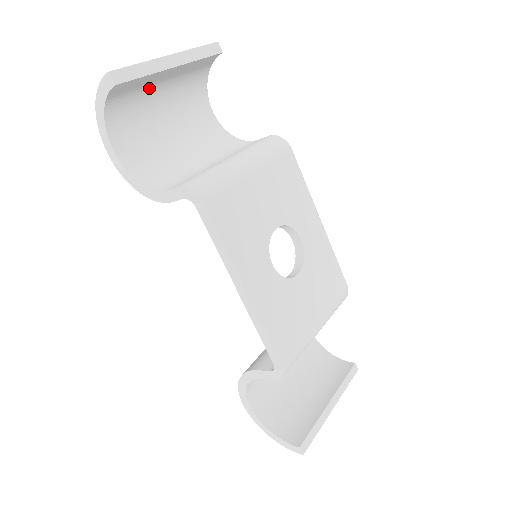
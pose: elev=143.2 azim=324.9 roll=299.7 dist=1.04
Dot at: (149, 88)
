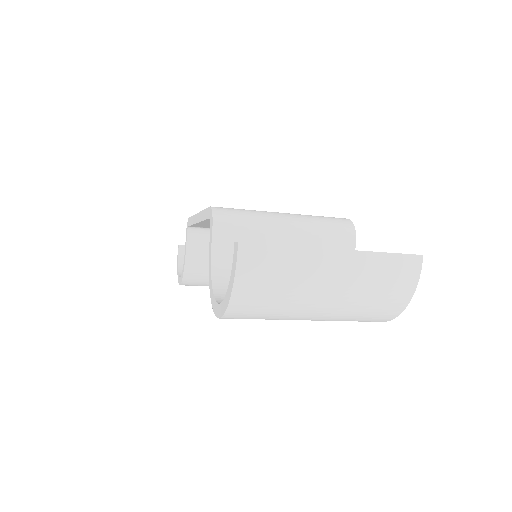
Dot at: occluded
